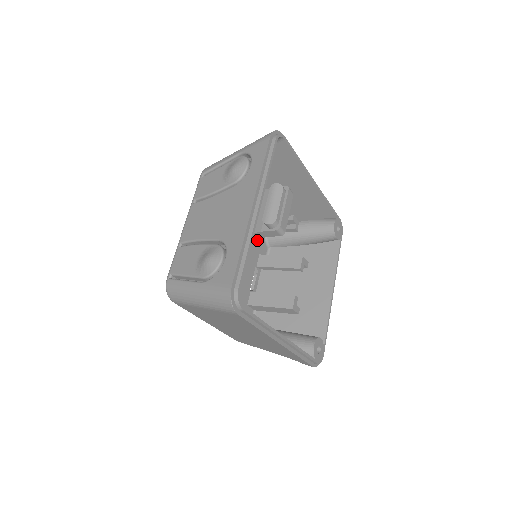
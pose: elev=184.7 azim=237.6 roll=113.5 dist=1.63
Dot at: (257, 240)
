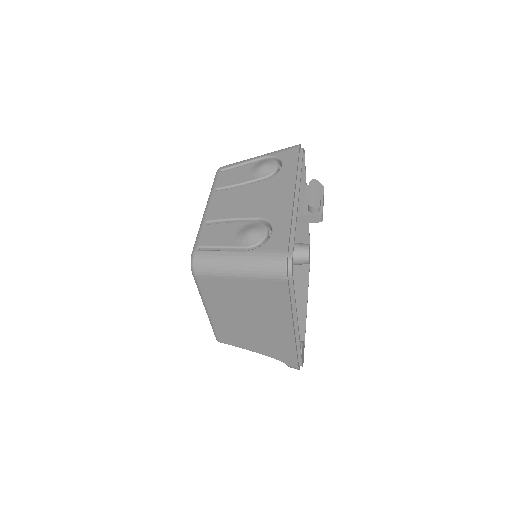
Dot at: occluded
